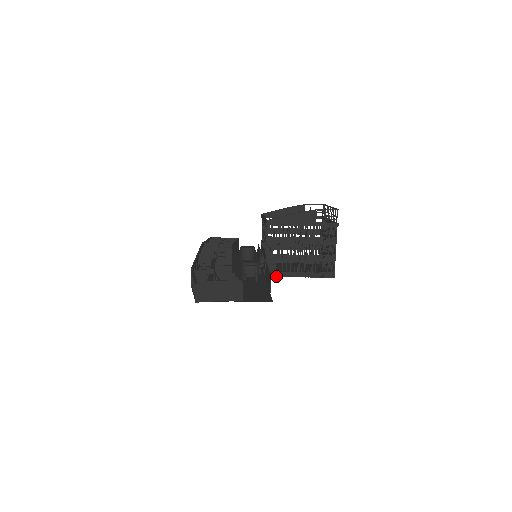
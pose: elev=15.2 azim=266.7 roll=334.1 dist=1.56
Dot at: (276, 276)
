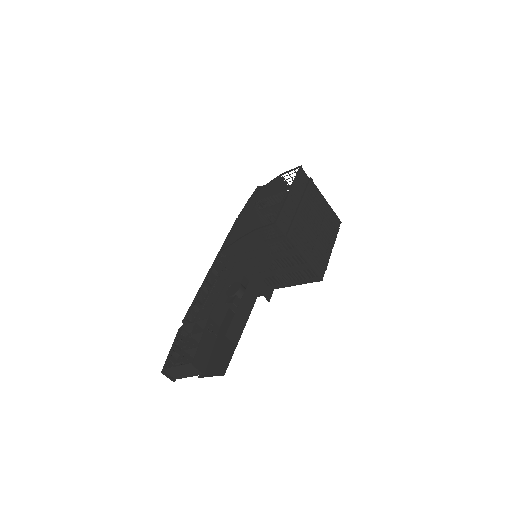
Dot at: occluded
